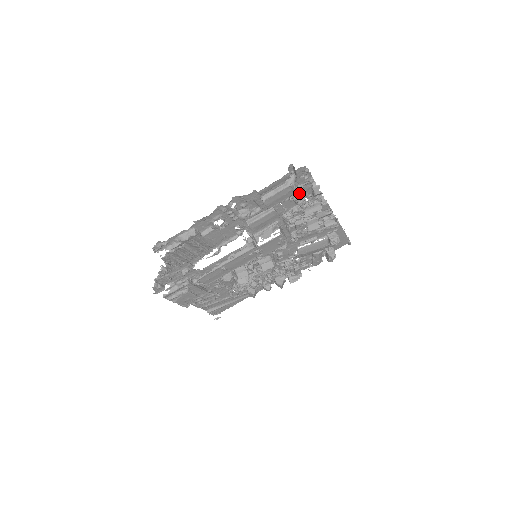
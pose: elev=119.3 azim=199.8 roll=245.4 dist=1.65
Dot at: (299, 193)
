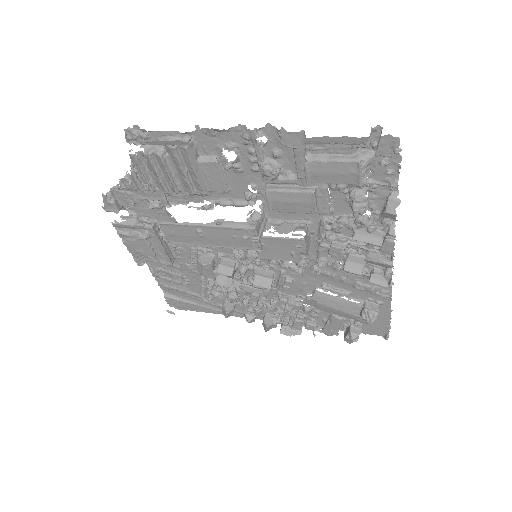
Dot at: (364, 190)
